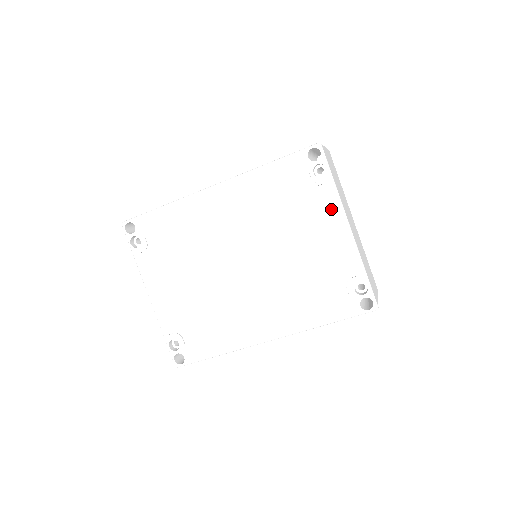
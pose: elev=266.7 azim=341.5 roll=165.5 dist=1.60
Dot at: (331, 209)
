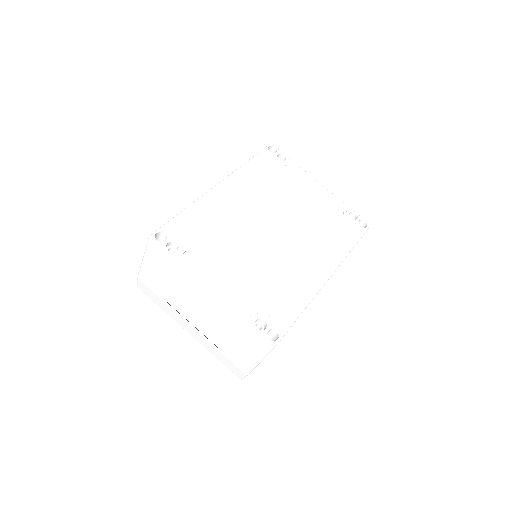
Dot at: (303, 176)
